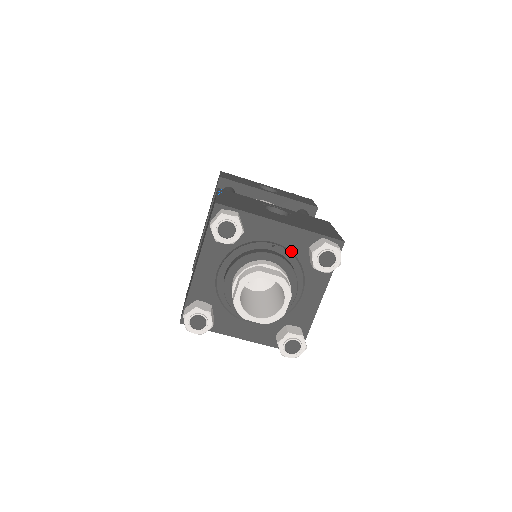
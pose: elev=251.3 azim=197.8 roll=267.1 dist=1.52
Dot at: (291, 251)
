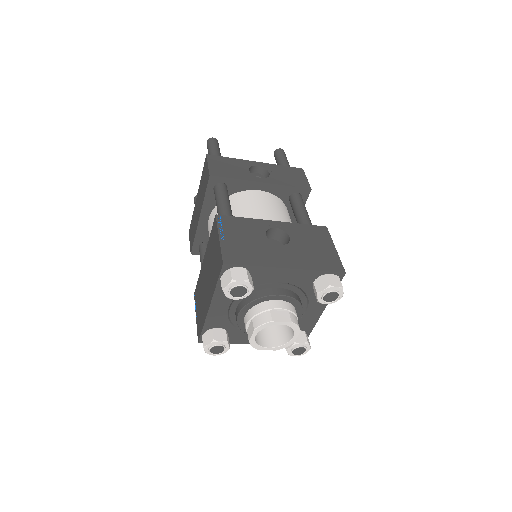
Dot at: (296, 286)
